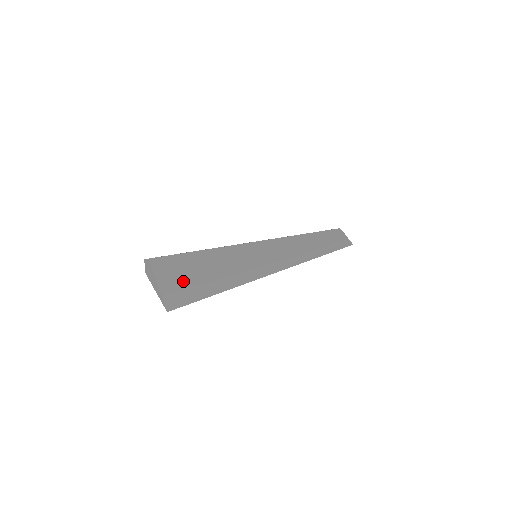
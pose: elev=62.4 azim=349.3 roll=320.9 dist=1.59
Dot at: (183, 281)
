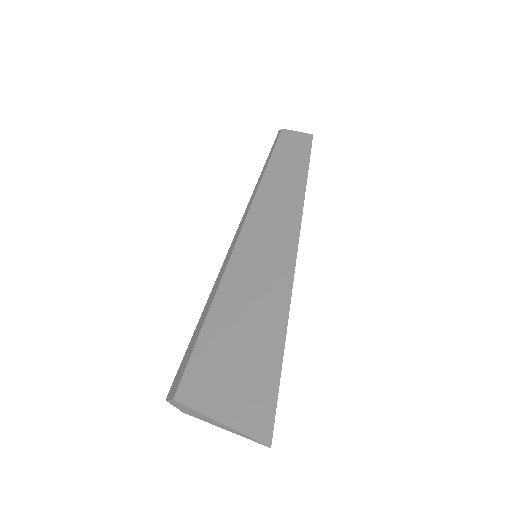
Dot at: (237, 384)
